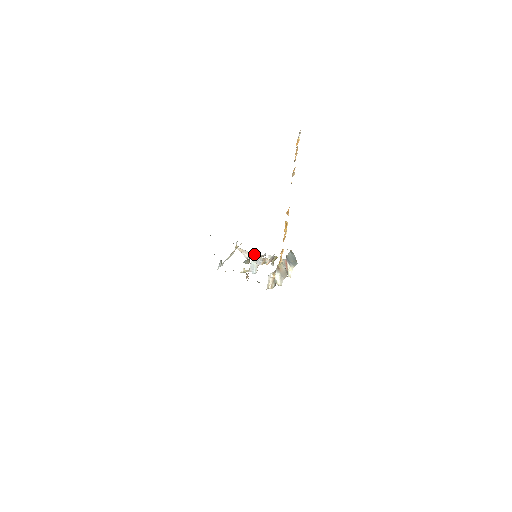
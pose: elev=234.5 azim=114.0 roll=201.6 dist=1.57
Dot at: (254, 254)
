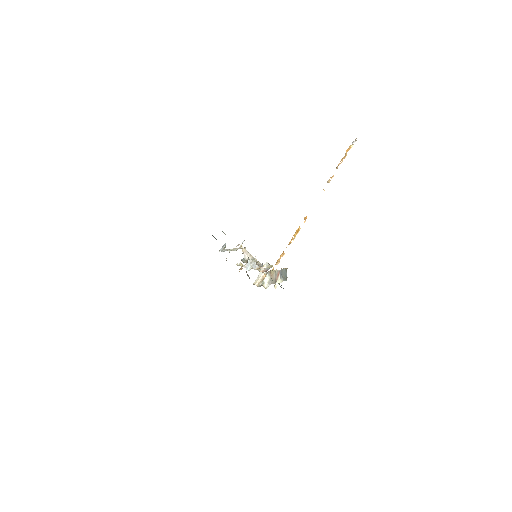
Dot at: (253, 260)
